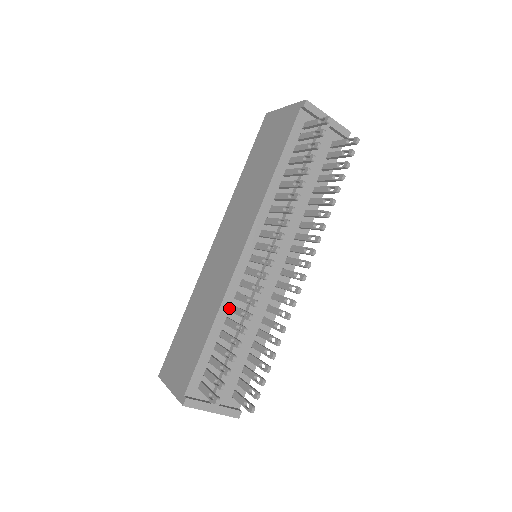
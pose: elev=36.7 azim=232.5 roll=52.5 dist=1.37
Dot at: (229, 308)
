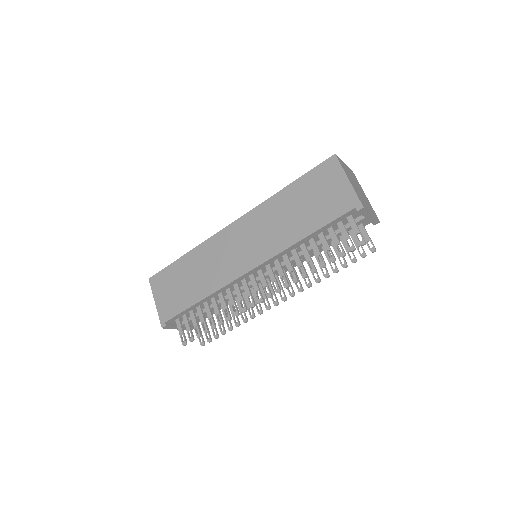
Dot at: (219, 293)
